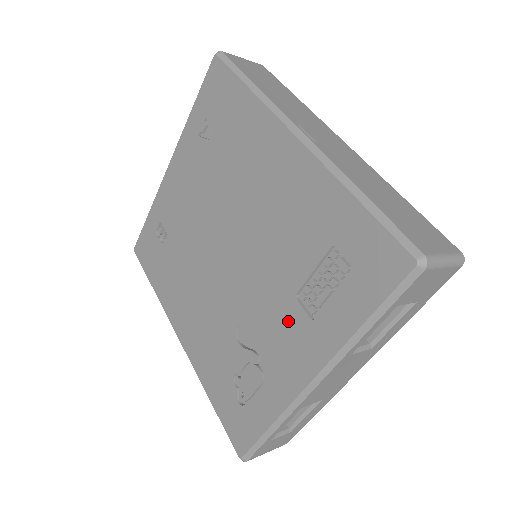
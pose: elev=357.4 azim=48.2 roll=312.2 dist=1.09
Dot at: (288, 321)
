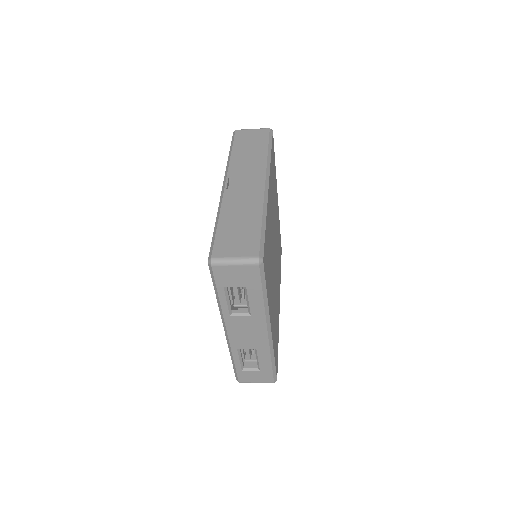
Dot at: occluded
